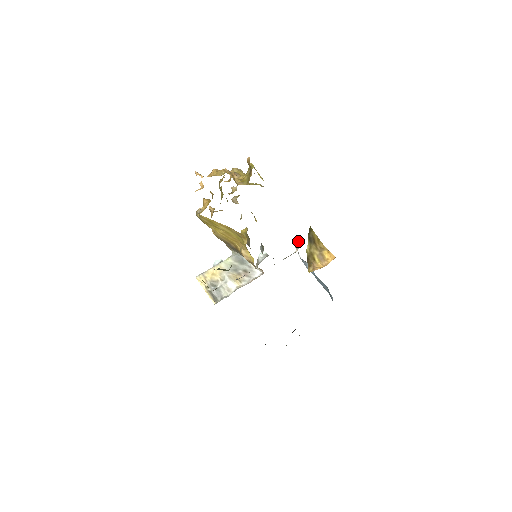
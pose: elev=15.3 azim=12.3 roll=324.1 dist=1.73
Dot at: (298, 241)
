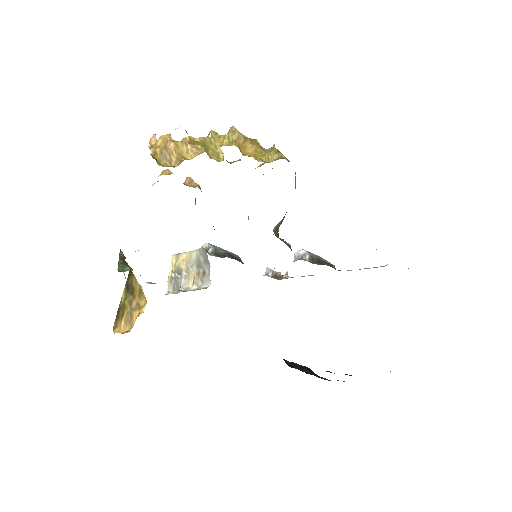
Dot at: occluded
